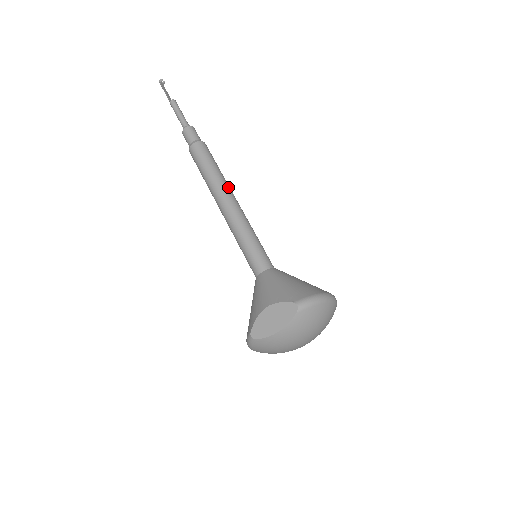
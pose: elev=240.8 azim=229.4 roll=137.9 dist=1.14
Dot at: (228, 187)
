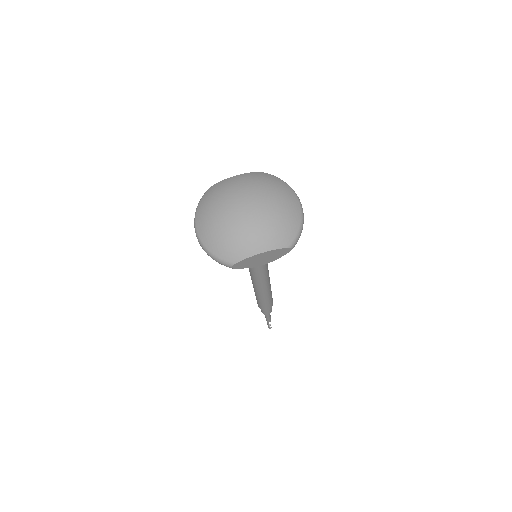
Dot at: occluded
